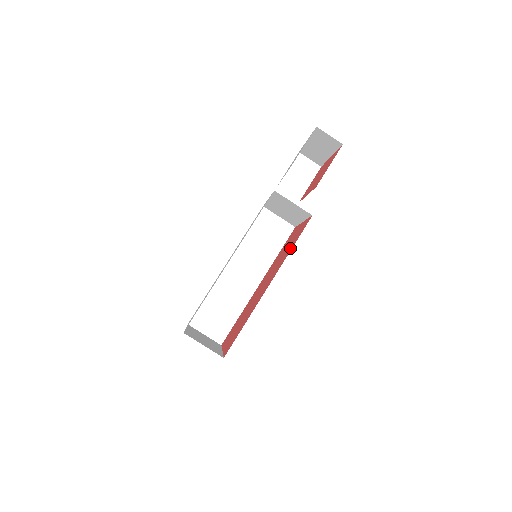
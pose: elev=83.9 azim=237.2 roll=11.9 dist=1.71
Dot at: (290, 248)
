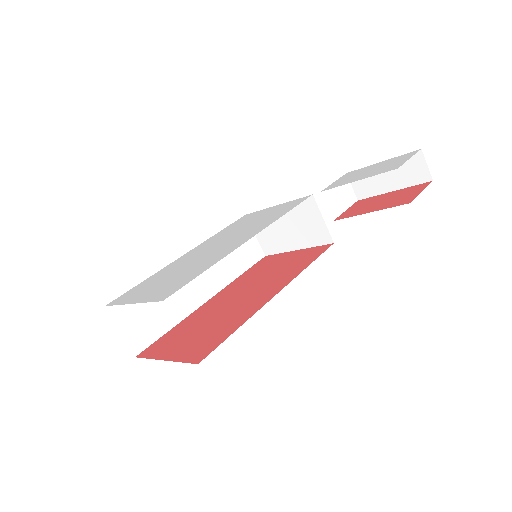
Dot at: (300, 266)
